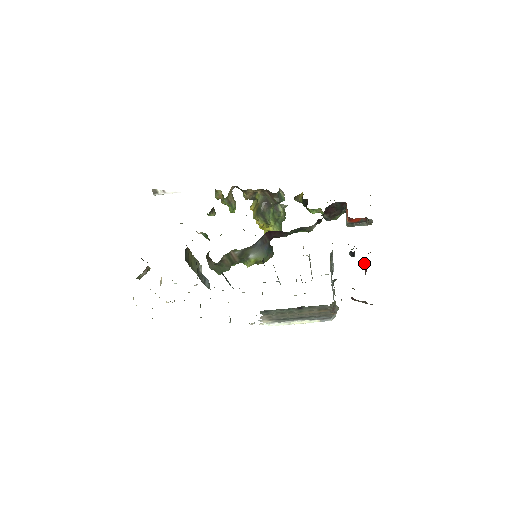
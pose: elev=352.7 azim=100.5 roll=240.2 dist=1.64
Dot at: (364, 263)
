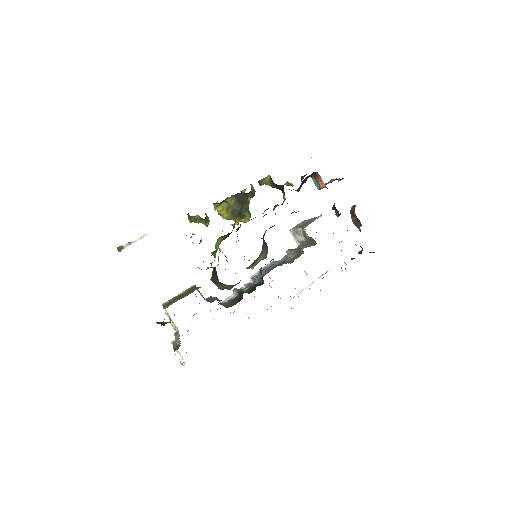
Dot at: (352, 219)
